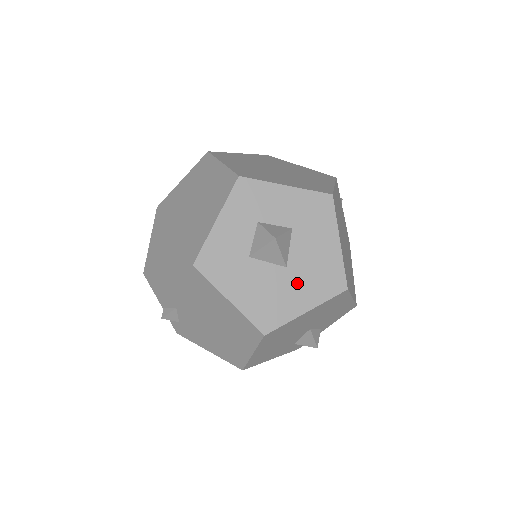
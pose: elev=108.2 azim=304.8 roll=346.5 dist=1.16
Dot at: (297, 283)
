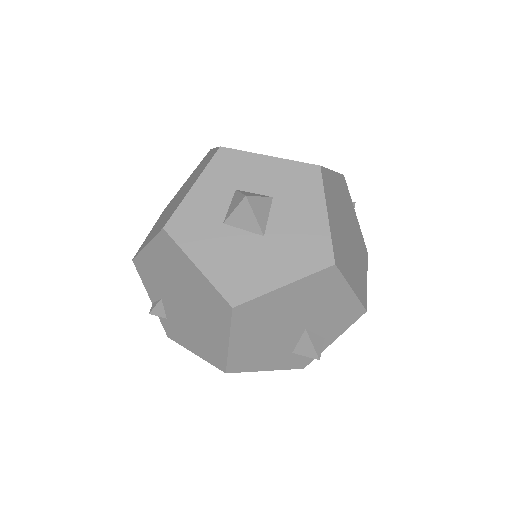
Dot at: (275, 253)
